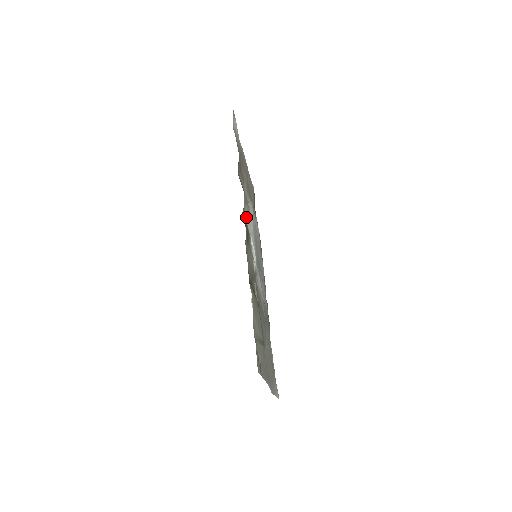
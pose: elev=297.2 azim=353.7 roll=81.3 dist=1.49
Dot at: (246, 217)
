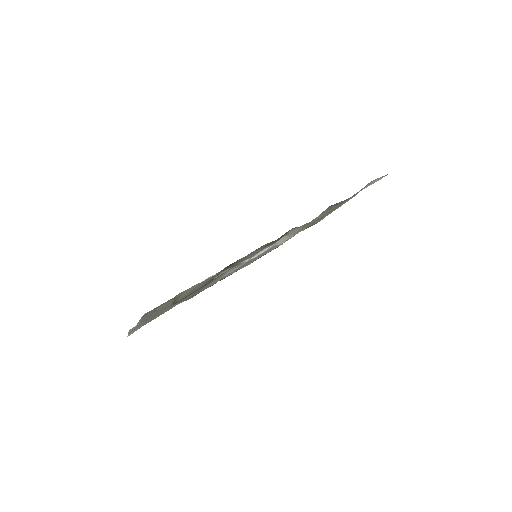
Dot at: (291, 232)
